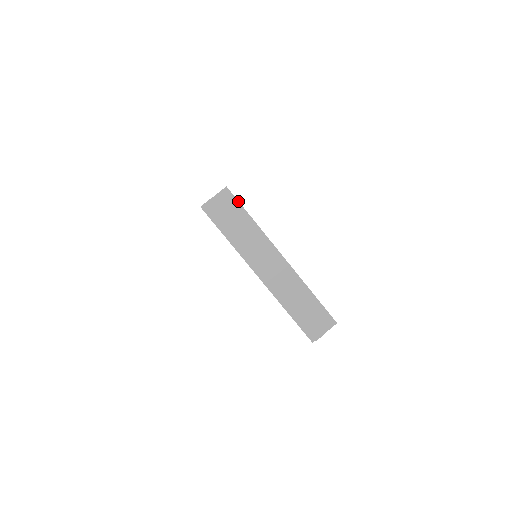
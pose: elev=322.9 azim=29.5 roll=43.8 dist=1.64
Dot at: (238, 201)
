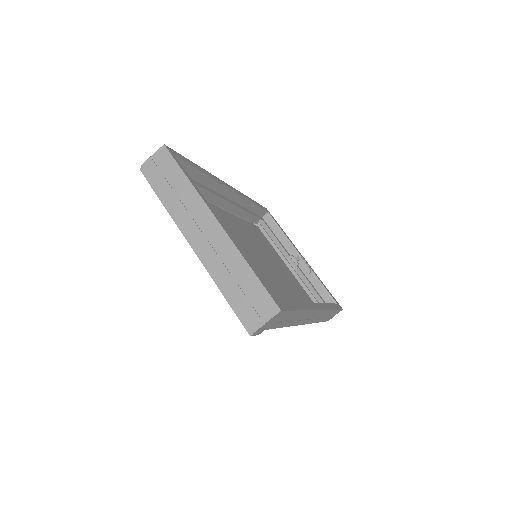
Dot at: (174, 159)
